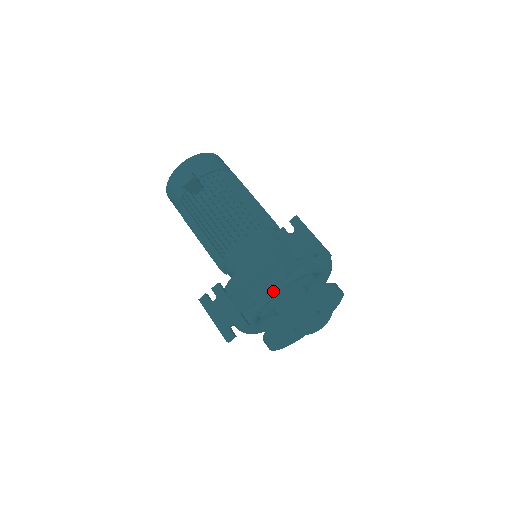
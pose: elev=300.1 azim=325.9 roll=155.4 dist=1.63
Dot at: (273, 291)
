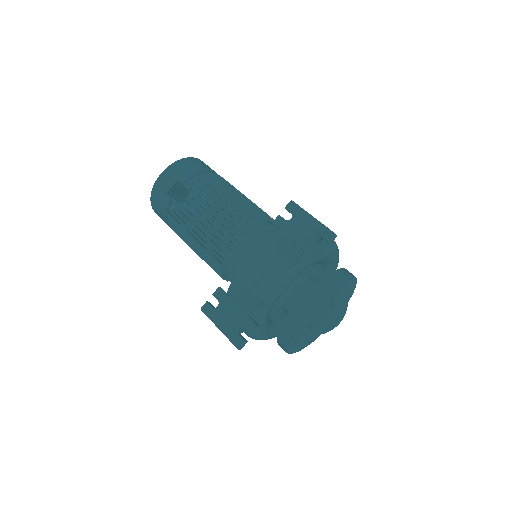
Dot at: (280, 286)
